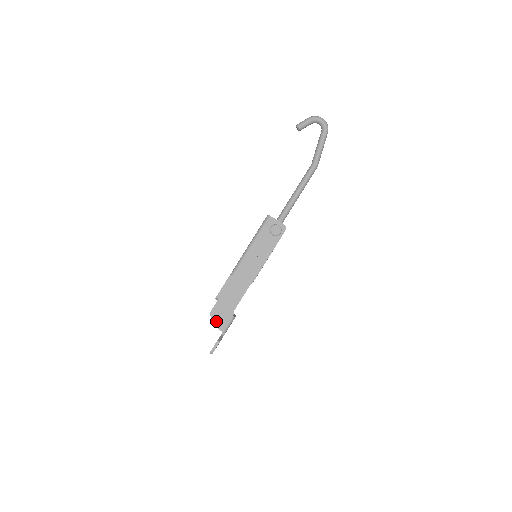
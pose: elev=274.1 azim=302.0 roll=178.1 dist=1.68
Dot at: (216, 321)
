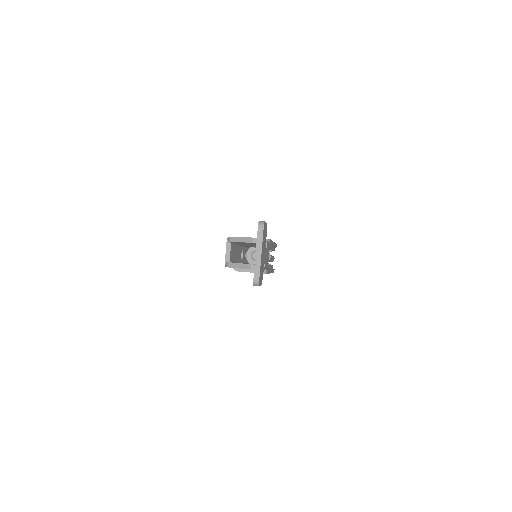
Dot at: (243, 237)
